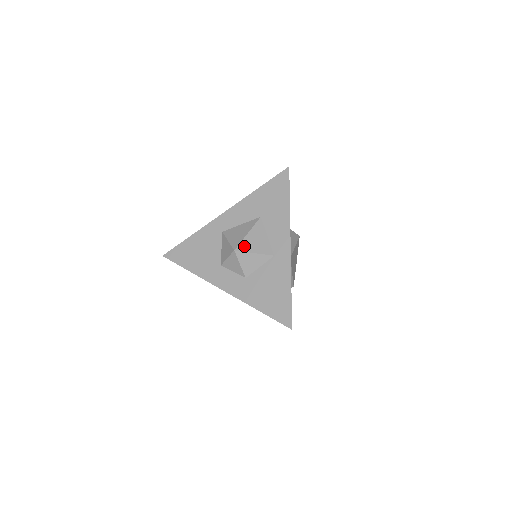
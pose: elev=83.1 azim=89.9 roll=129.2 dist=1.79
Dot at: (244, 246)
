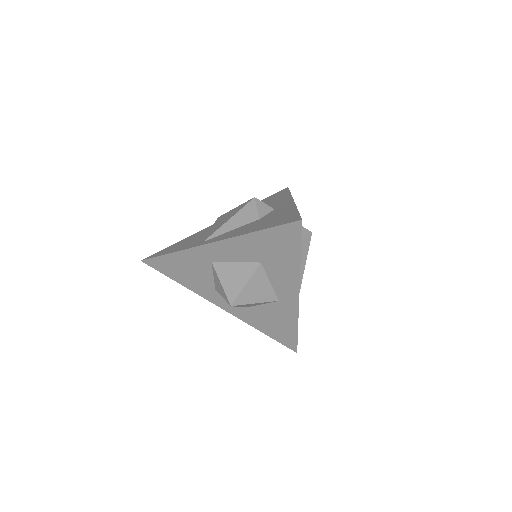
Dot at: (242, 299)
